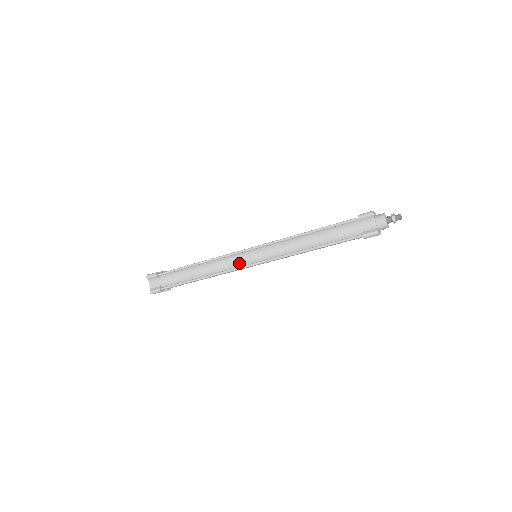
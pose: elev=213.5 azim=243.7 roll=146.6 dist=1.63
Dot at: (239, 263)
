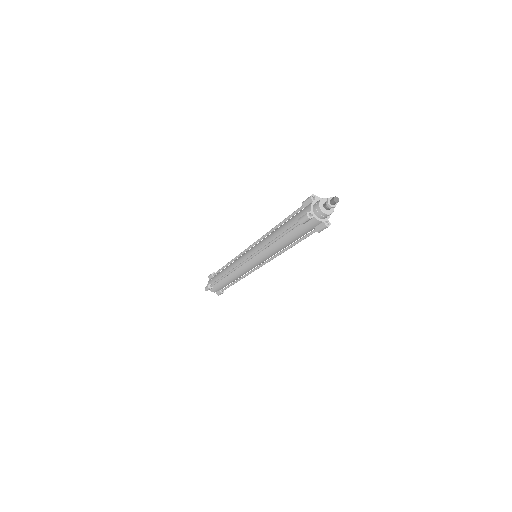
Dot at: (242, 260)
